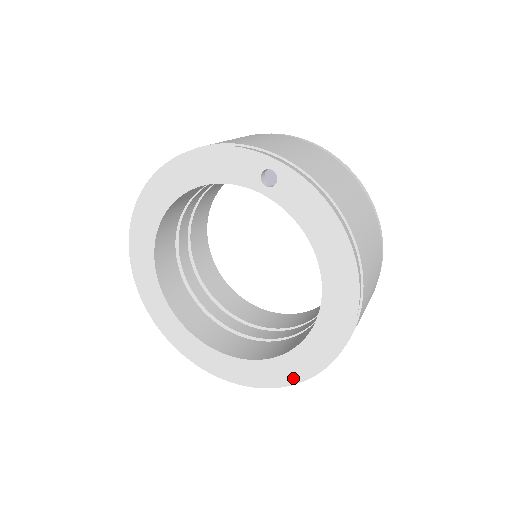
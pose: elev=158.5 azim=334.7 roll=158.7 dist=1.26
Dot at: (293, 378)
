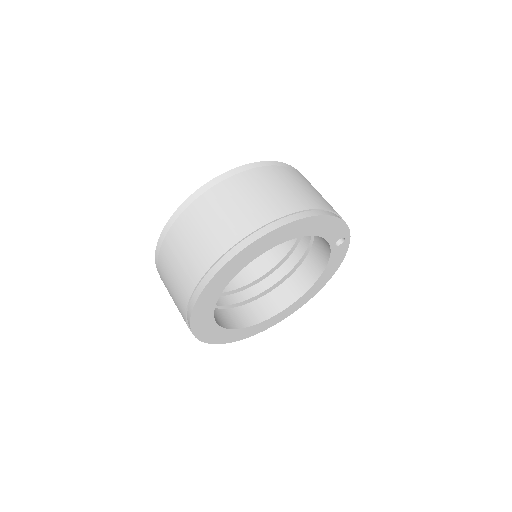
Dot at: (250, 335)
